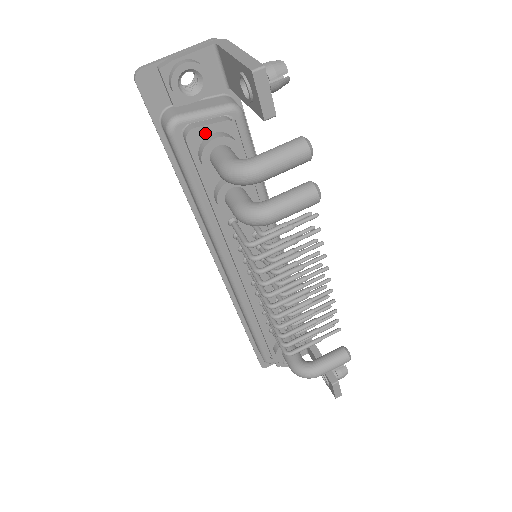
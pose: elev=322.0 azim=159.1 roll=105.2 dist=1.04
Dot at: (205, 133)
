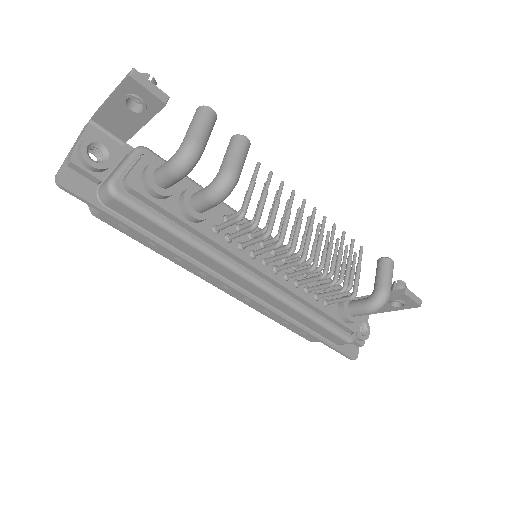
Dot at: (138, 174)
